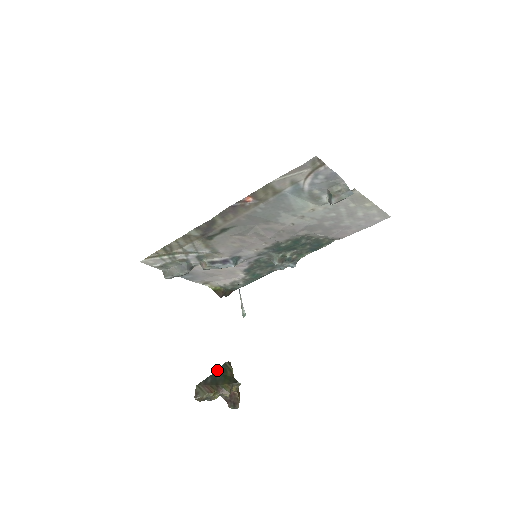
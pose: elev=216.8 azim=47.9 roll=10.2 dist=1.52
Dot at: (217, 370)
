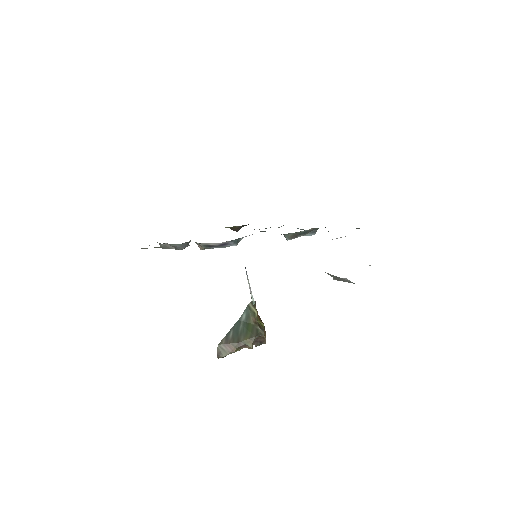
Dot at: (240, 317)
